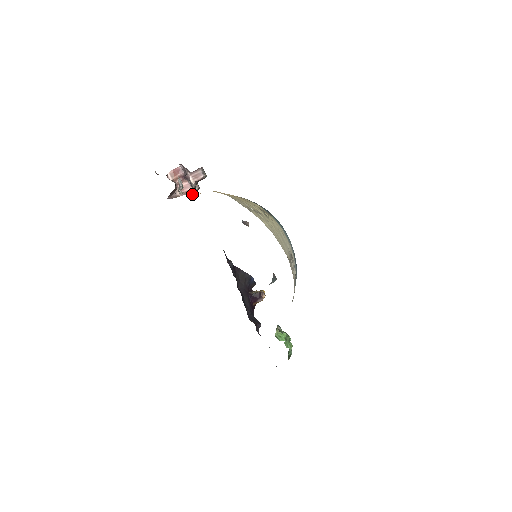
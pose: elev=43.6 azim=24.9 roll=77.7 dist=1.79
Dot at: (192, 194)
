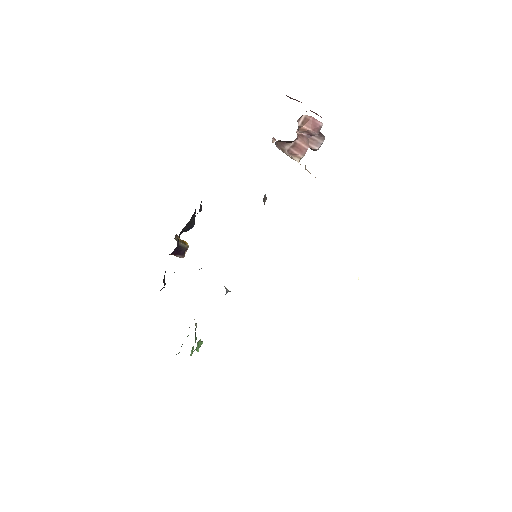
Dot at: occluded
